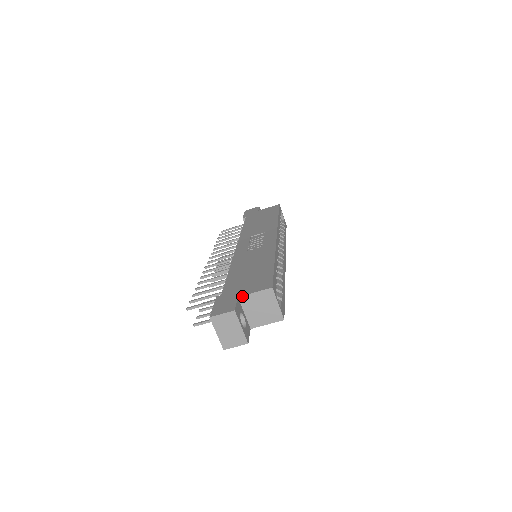
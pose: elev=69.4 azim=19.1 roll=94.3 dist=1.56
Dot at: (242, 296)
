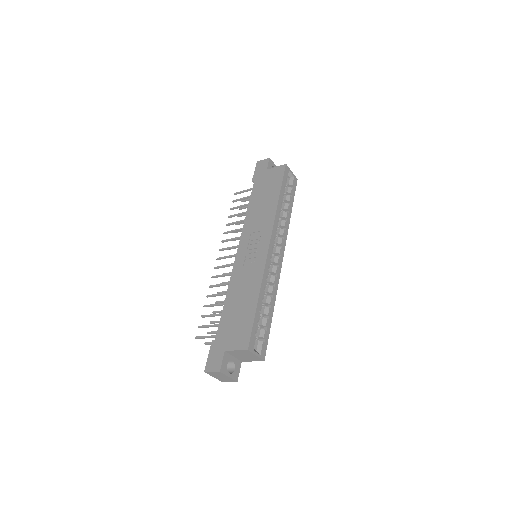
Dot at: (227, 351)
